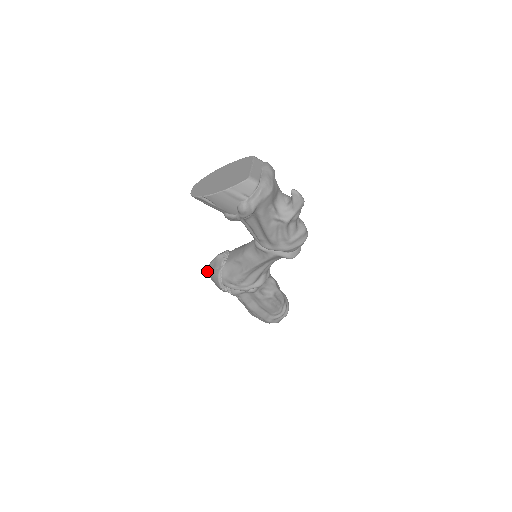
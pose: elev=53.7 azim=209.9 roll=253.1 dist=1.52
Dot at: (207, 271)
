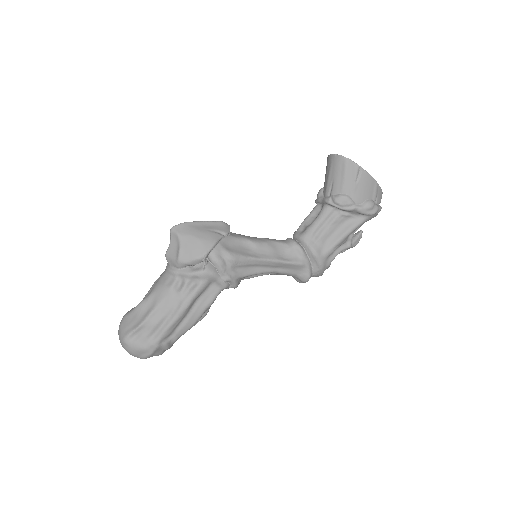
Dot at: (181, 226)
